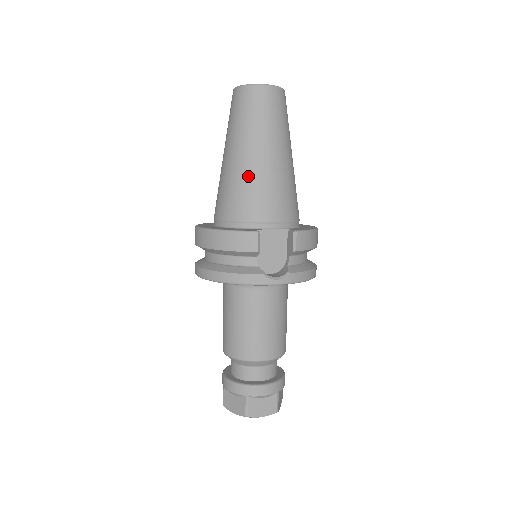
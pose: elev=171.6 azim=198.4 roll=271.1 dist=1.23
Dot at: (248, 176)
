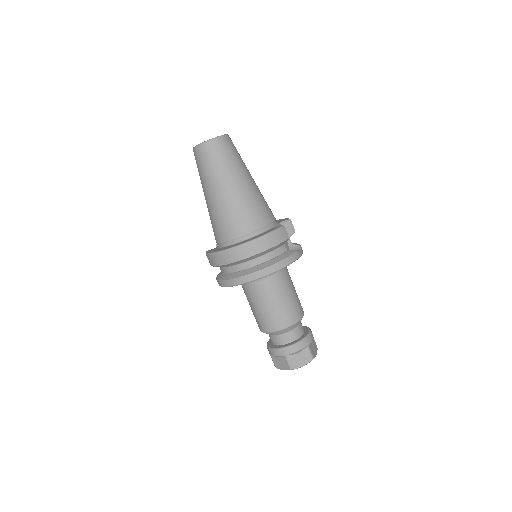
Dot at: (251, 196)
